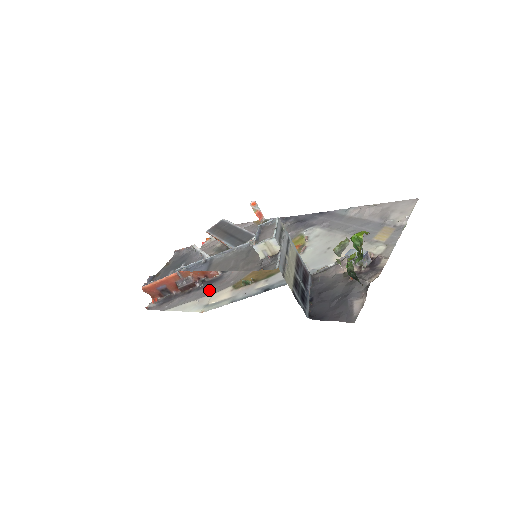
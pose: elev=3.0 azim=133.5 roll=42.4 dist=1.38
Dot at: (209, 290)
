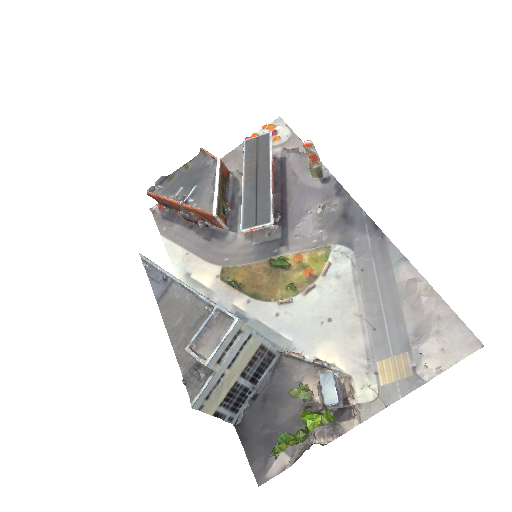
Dot at: (204, 248)
